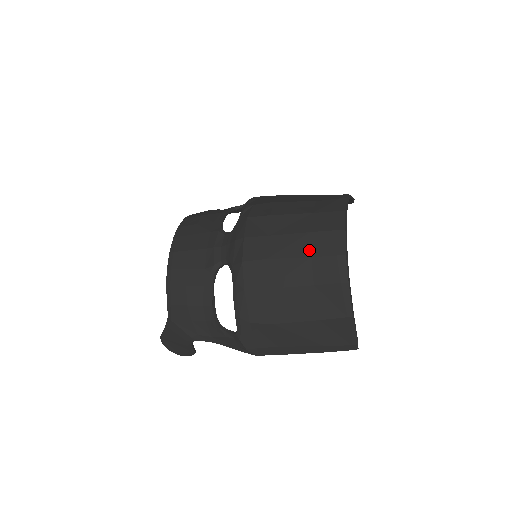
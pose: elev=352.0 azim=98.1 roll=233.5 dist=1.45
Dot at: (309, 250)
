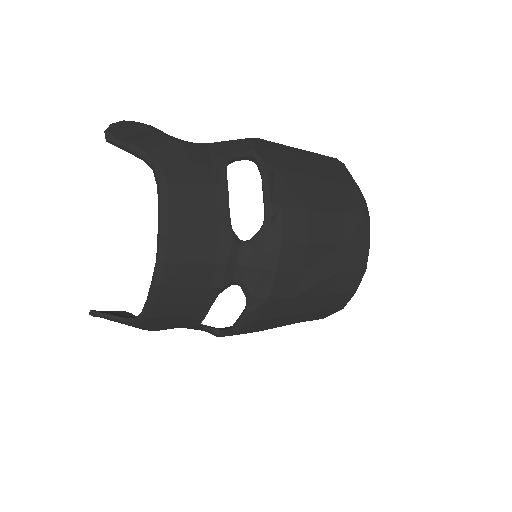
Dot at: (332, 288)
